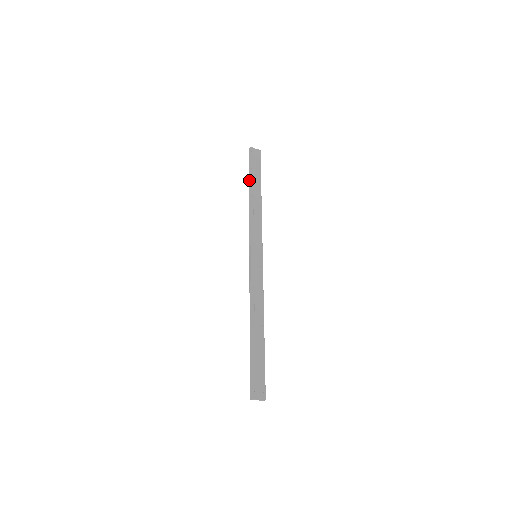
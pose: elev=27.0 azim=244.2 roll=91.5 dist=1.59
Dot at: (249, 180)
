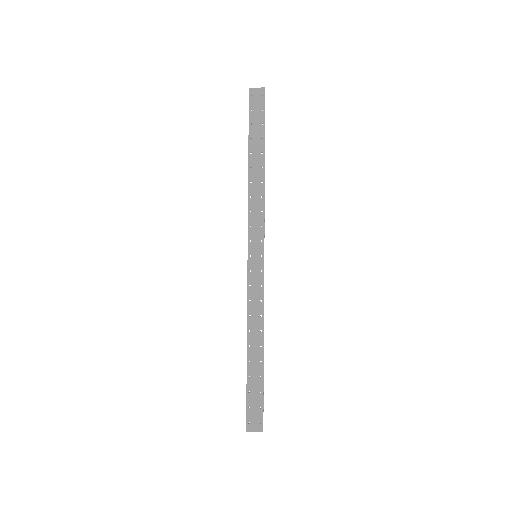
Dot at: (248, 143)
